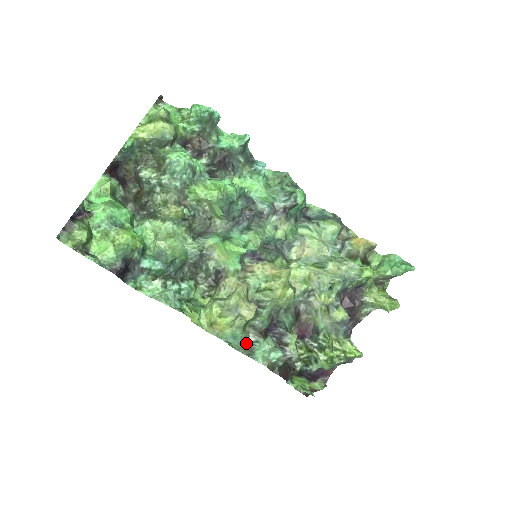
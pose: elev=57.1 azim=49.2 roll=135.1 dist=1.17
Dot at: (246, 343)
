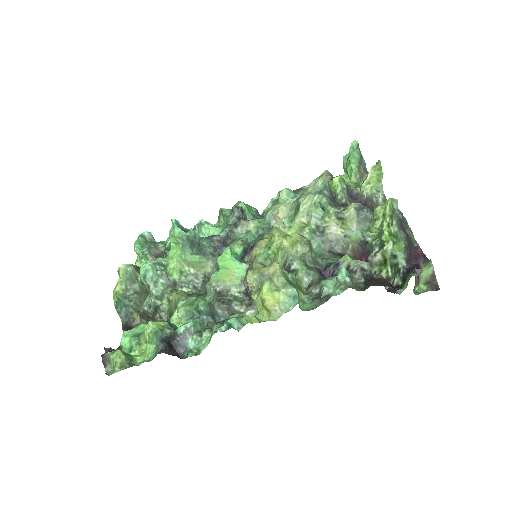
Dot at: (316, 298)
